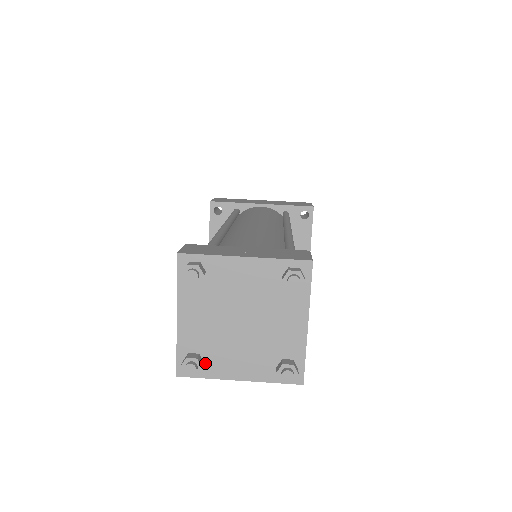
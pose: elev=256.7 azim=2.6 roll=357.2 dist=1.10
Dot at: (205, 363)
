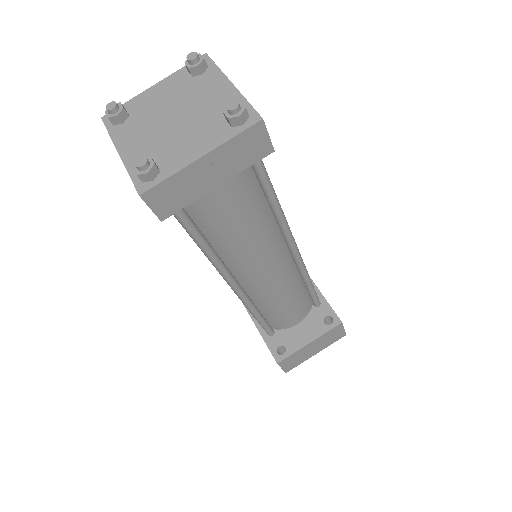
Dot at: (123, 124)
